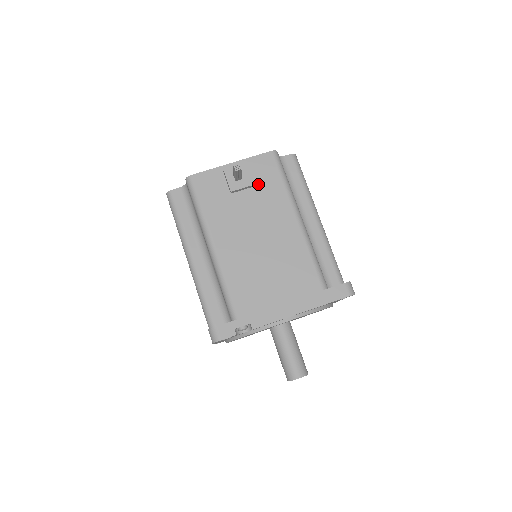
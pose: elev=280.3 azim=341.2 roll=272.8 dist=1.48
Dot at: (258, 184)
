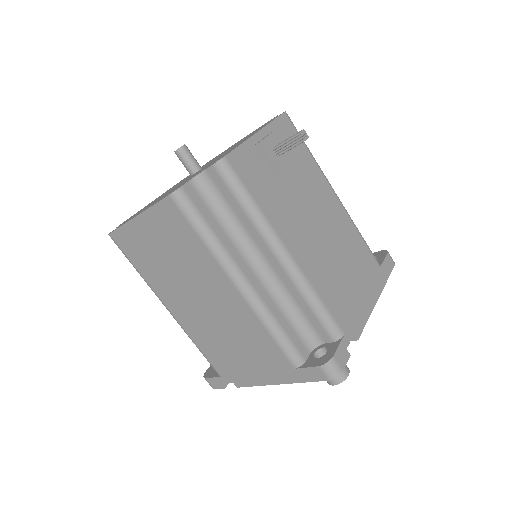
Dot at: occluded
